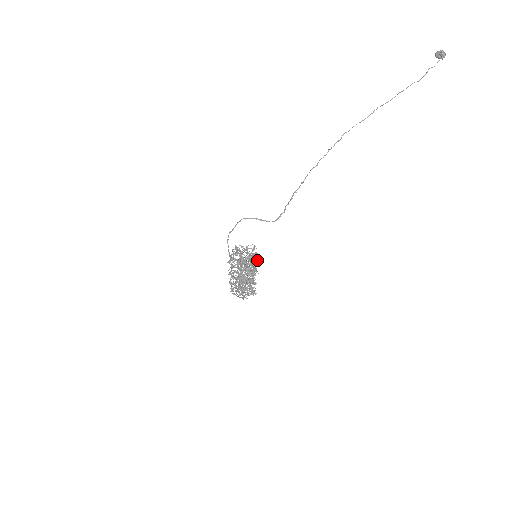
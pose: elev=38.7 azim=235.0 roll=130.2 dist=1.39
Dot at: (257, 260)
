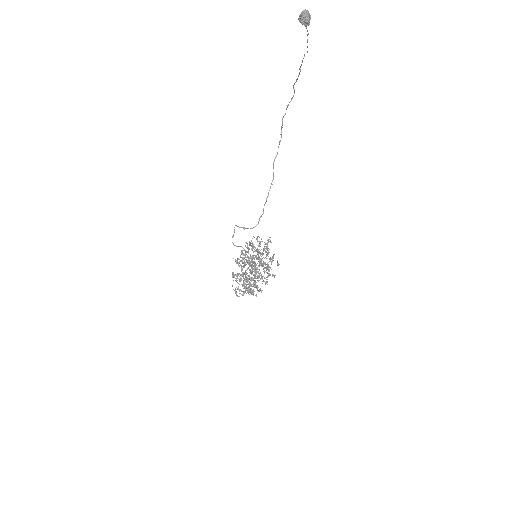
Dot at: (266, 252)
